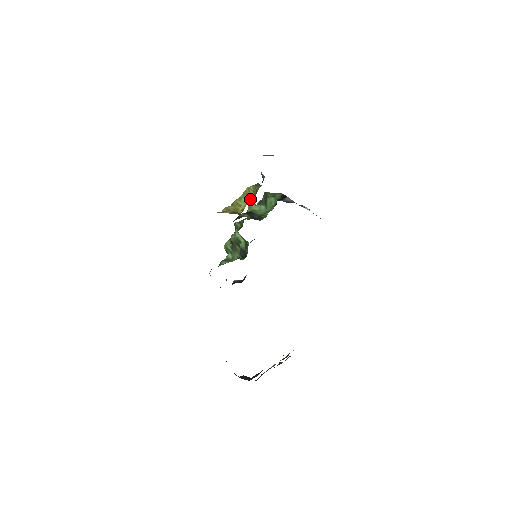
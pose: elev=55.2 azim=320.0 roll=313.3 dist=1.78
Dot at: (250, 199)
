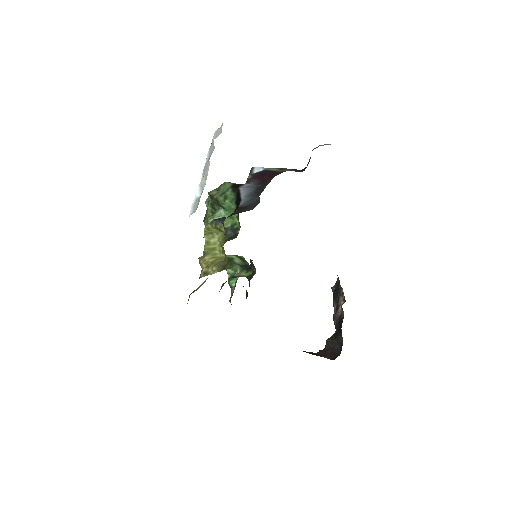
Dot at: (218, 237)
